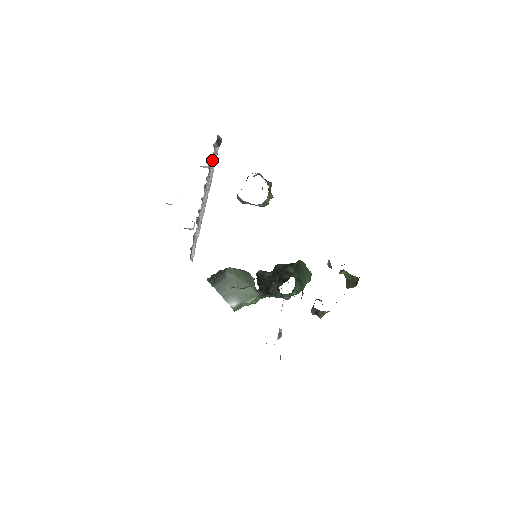
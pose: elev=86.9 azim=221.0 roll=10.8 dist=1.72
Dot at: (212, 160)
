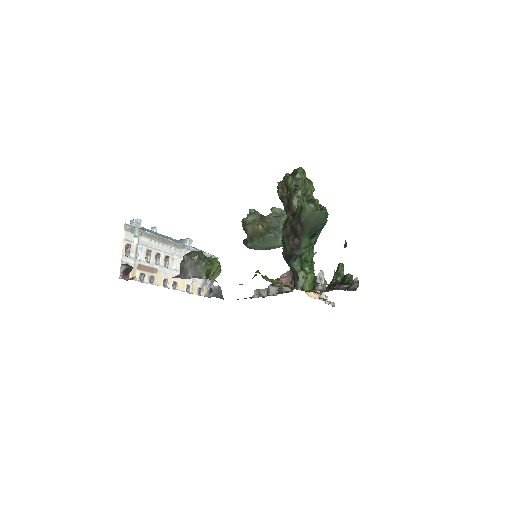
Dot at: (142, 262)
